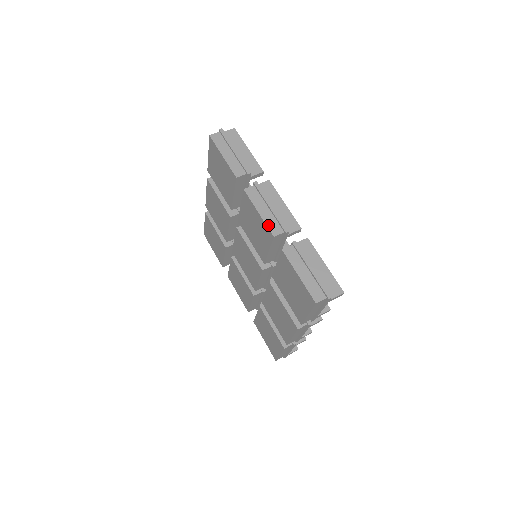
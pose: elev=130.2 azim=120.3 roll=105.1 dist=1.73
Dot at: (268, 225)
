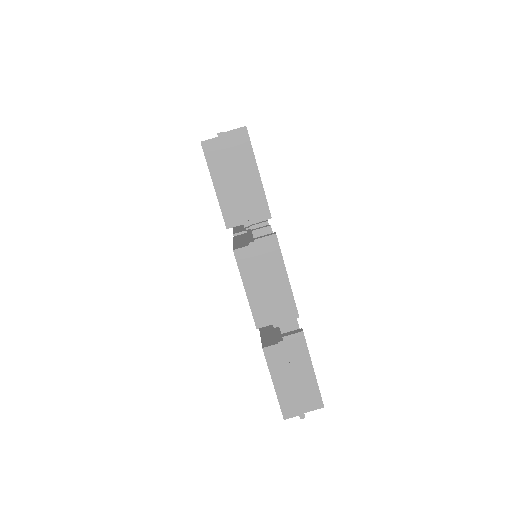
Dot at: (253, 311)
